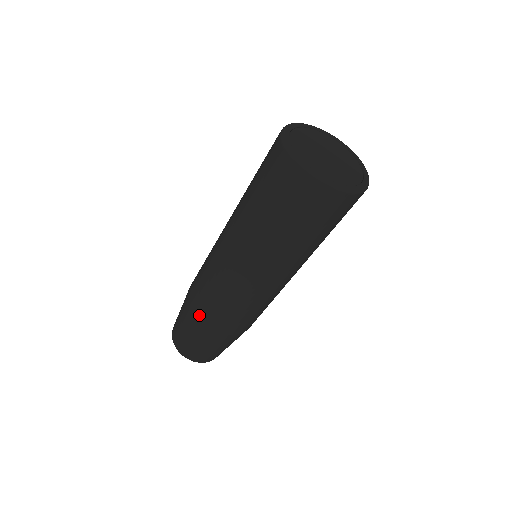
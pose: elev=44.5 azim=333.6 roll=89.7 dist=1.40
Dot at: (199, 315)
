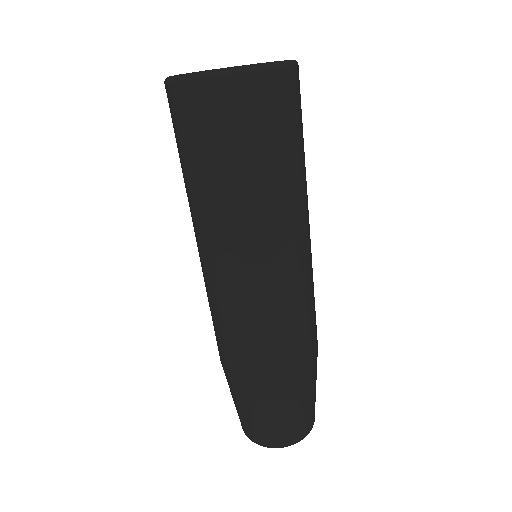
Dot at: (256, 375)
